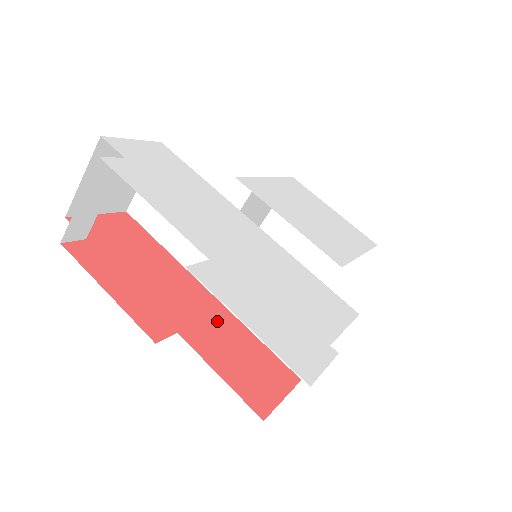
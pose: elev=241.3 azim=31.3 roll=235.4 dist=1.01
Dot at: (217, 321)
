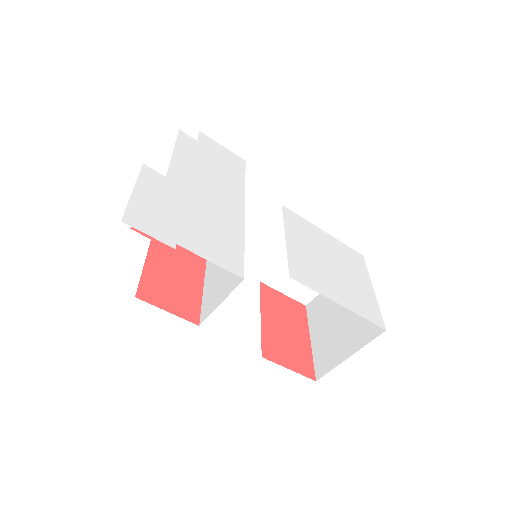
Dot at: (187, 262)
